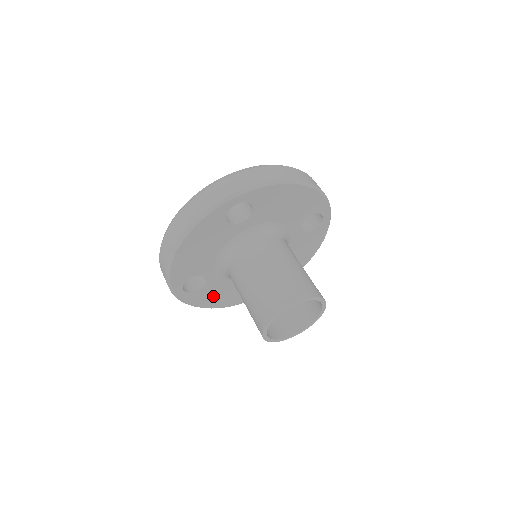
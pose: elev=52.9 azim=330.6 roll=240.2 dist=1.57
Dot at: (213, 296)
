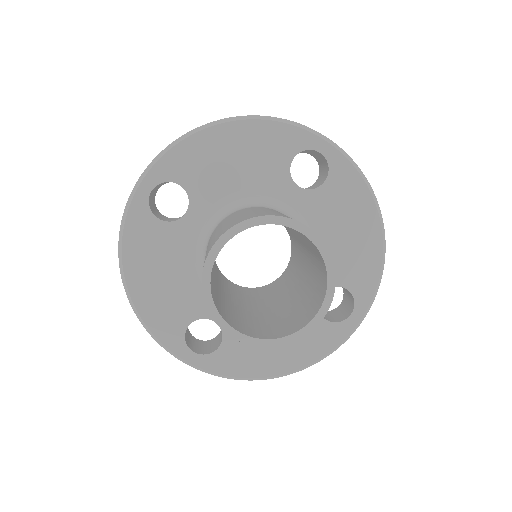
Dot at: (152, 257)
